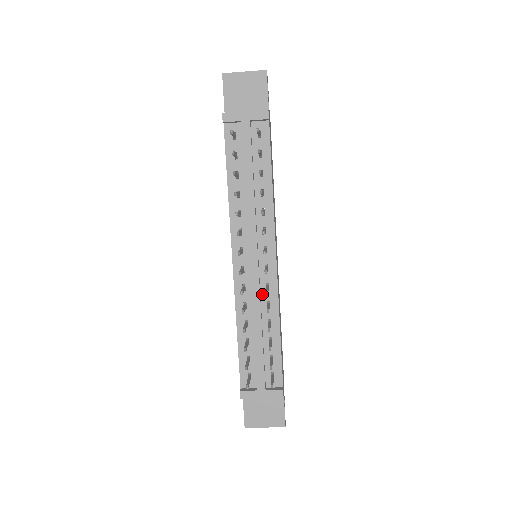
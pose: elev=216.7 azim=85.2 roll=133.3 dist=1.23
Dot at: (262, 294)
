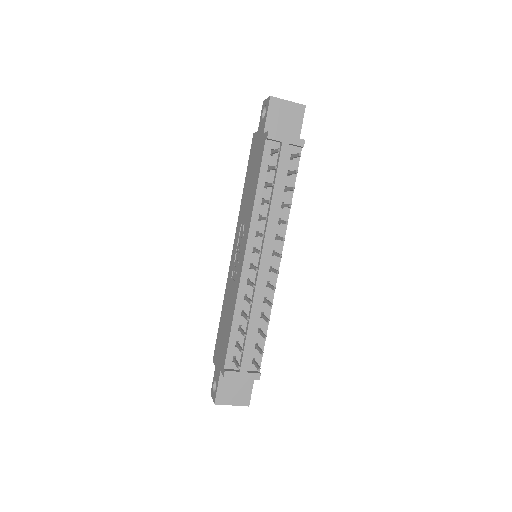
Dot at: (262, 290)
